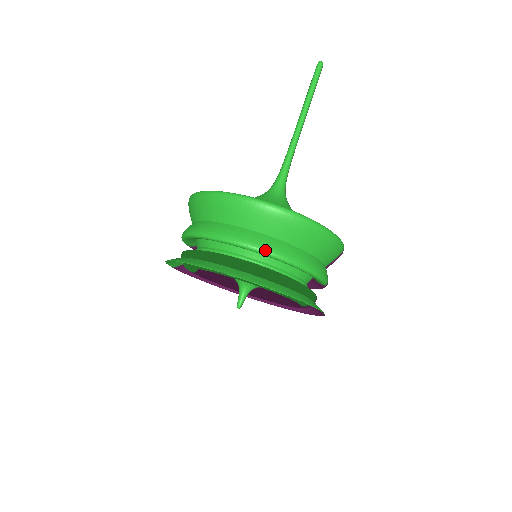
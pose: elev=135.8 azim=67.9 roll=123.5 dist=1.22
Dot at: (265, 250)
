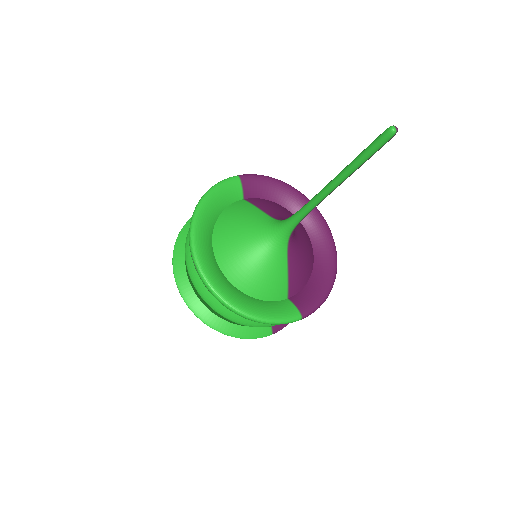
Dot at: (204, 300)
